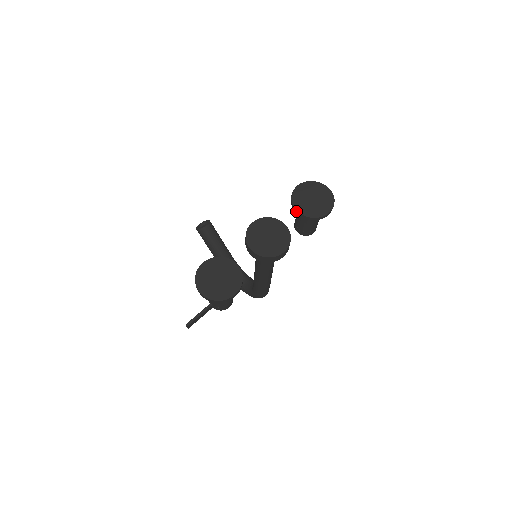
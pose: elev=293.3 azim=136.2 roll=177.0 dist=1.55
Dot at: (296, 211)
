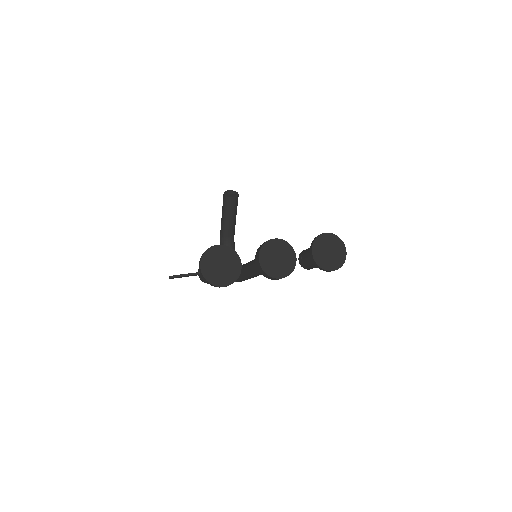
Dot at: (311, 252)
